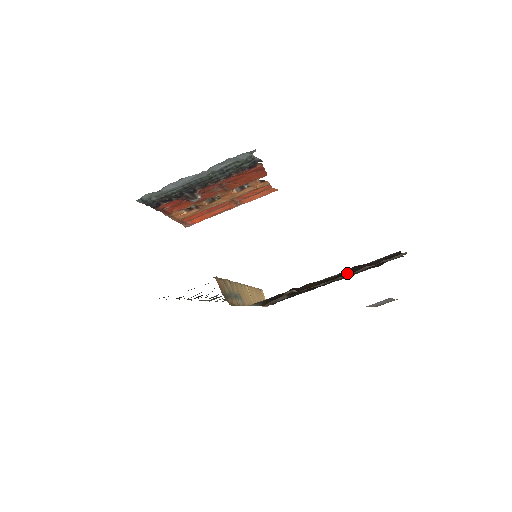
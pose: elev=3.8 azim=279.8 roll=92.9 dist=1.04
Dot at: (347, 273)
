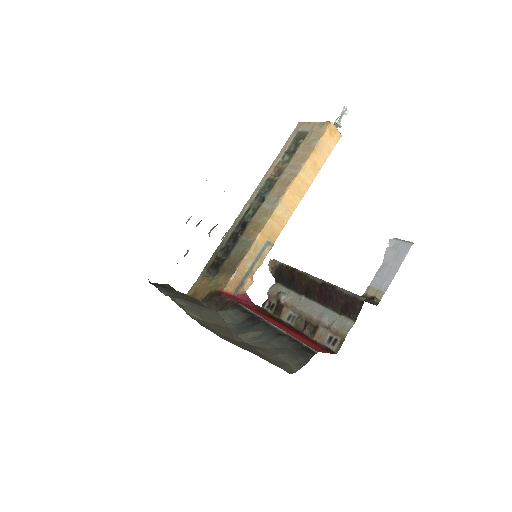
Dot at: (323, 295)
